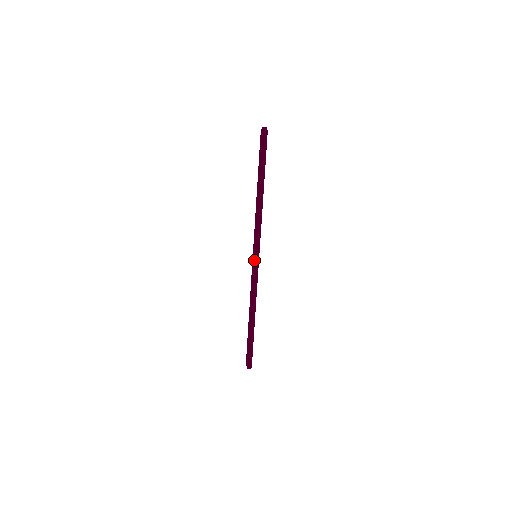
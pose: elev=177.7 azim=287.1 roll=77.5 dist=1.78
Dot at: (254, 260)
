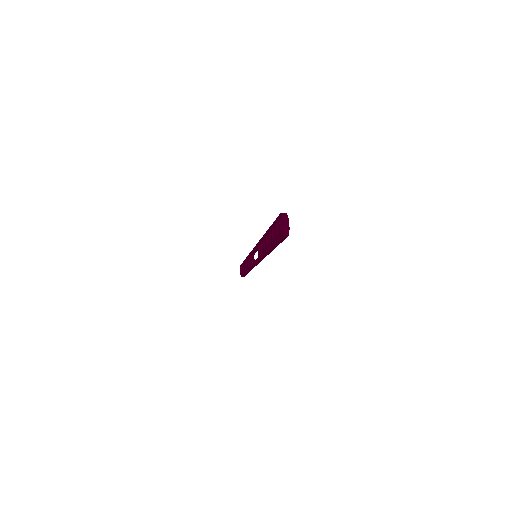
Dot at: (254, 252)
